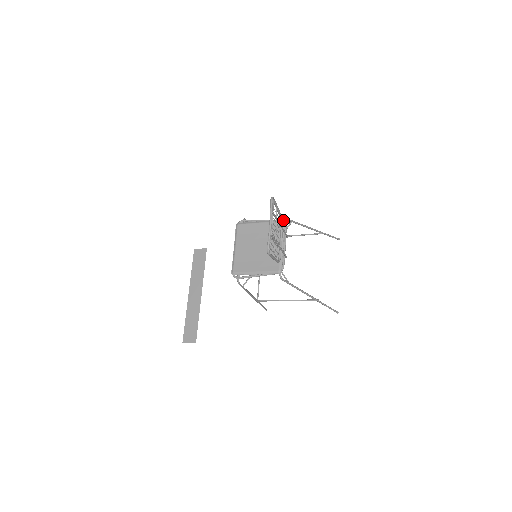
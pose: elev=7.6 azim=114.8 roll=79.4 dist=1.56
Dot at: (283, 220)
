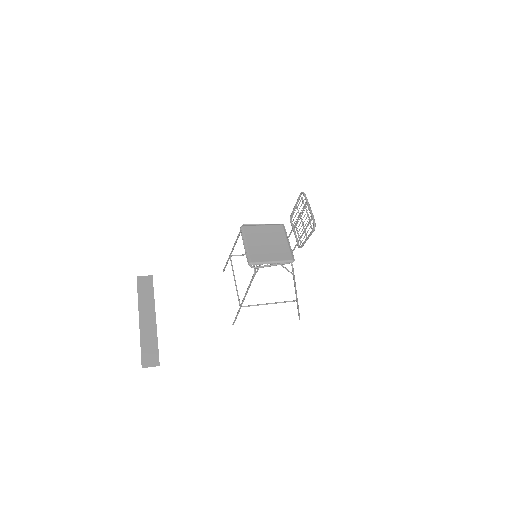
Dot at: (283, 224)
